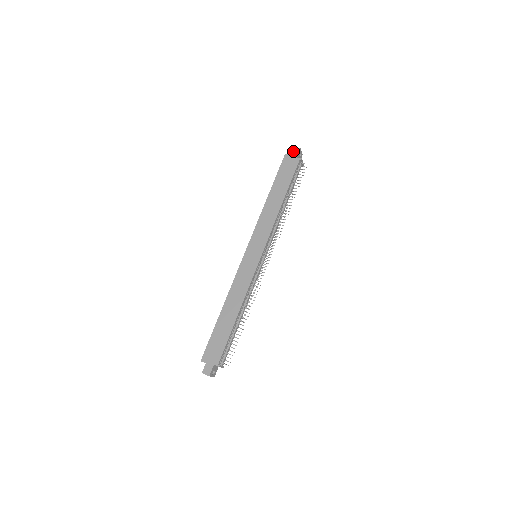
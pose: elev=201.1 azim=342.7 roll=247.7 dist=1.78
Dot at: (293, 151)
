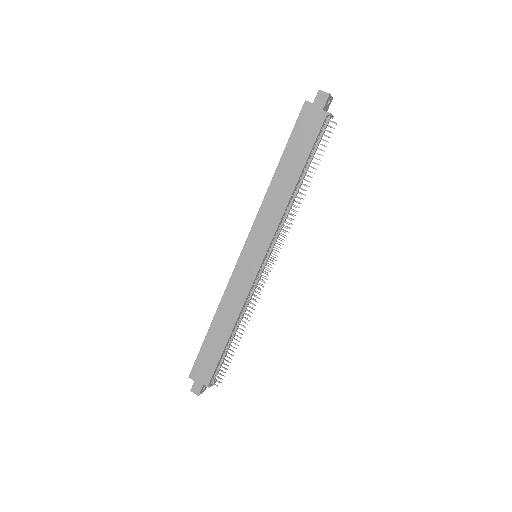
Dot at: (318, 97)
